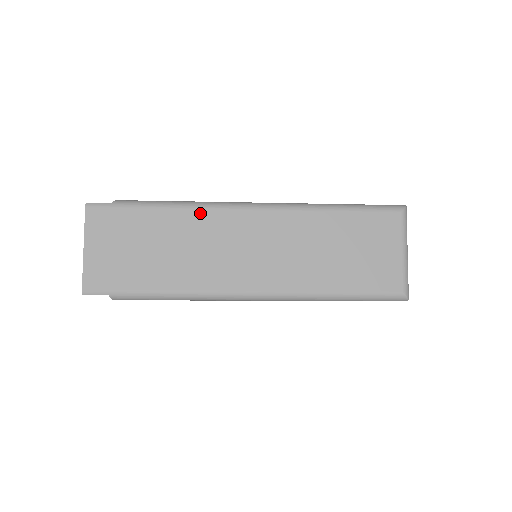
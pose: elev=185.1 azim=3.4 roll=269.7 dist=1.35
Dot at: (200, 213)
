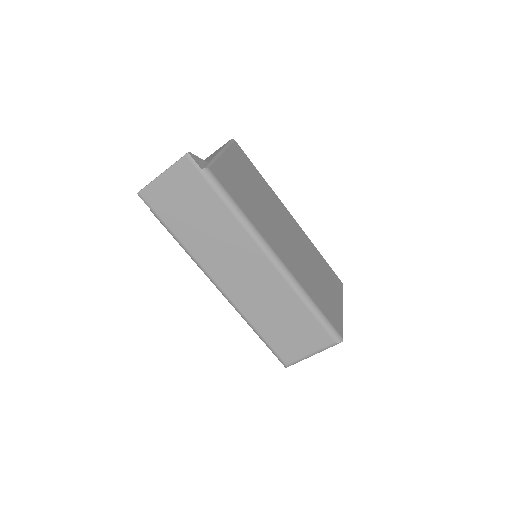
Dot at: (241, 230)
